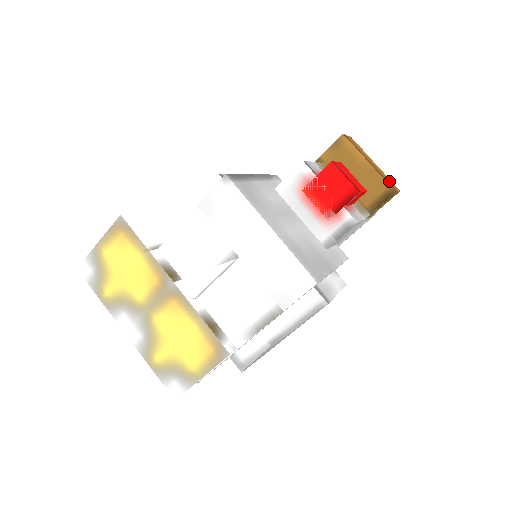
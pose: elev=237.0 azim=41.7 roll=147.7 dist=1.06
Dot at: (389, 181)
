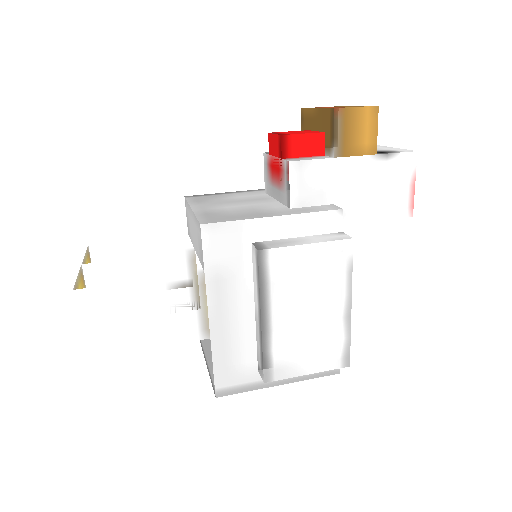
Dot at: occluded
